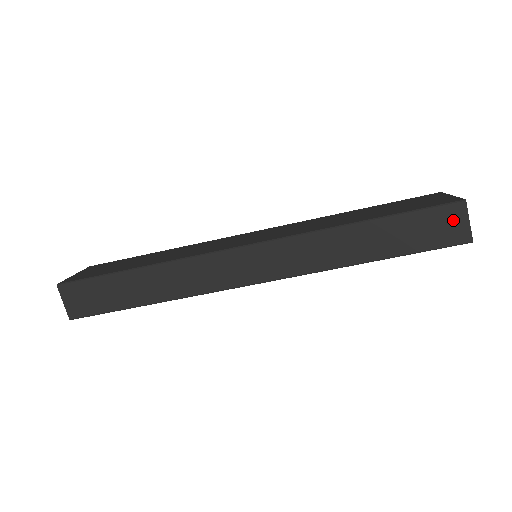
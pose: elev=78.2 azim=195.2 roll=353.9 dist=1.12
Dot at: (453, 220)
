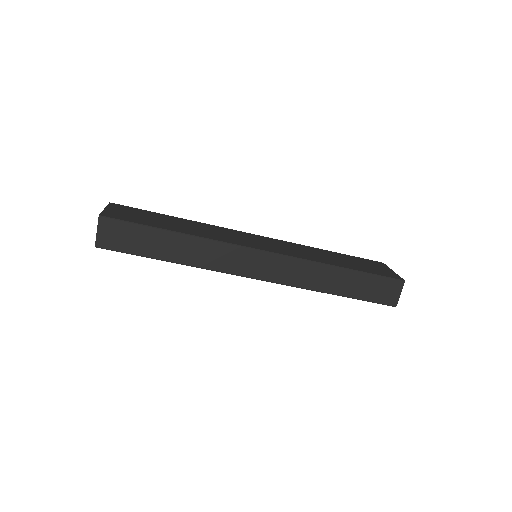
Dot at: (393, 290)
